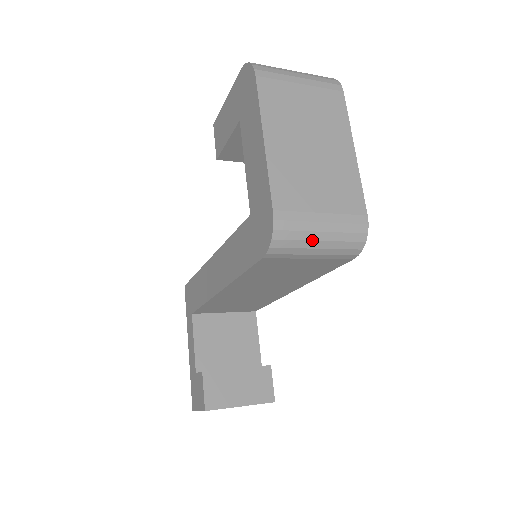
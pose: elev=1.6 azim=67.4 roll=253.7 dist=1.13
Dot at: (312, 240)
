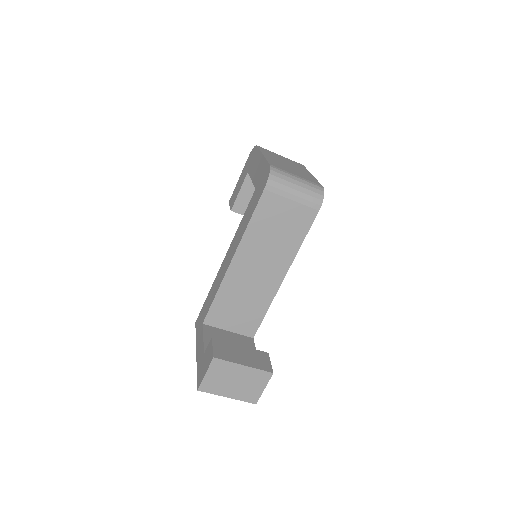
Dot at: (292, 183)
